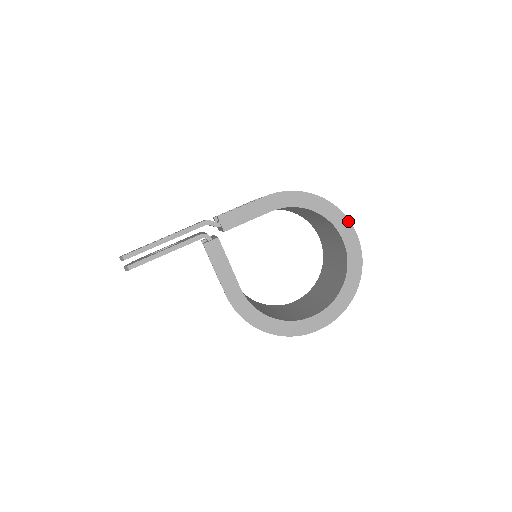
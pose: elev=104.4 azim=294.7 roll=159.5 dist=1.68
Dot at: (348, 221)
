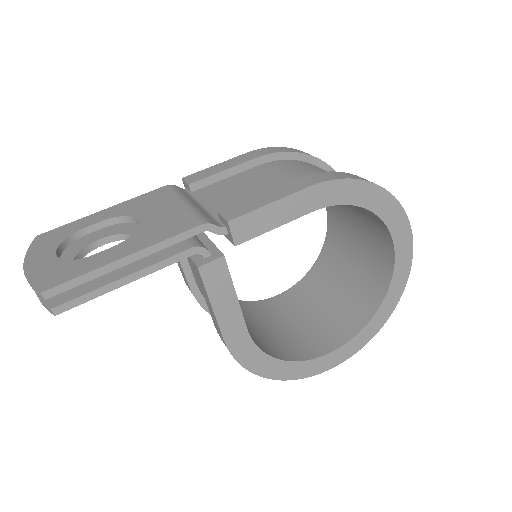
Dot at: (408, 225)
